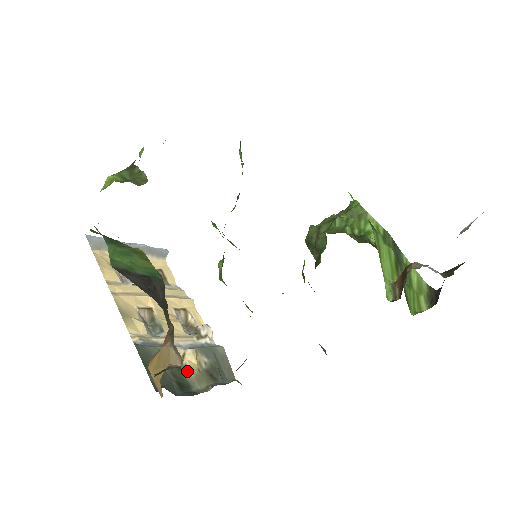
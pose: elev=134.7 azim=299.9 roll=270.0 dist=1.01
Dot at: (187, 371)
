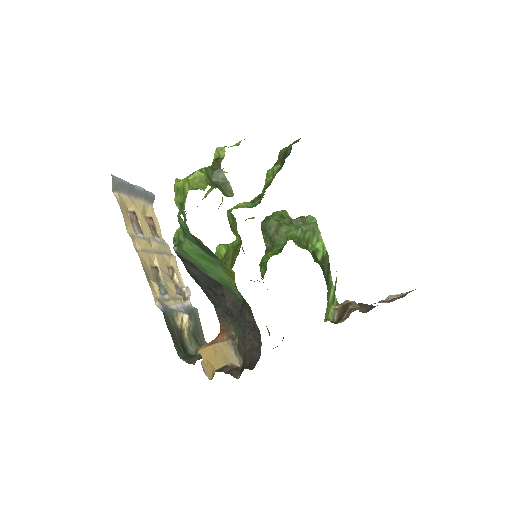
Dot at: (185, 335)
